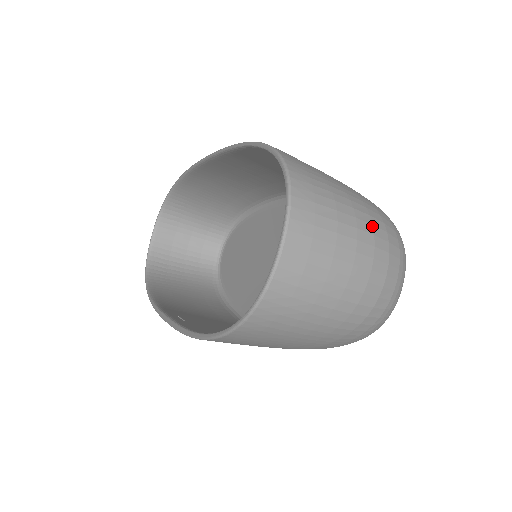
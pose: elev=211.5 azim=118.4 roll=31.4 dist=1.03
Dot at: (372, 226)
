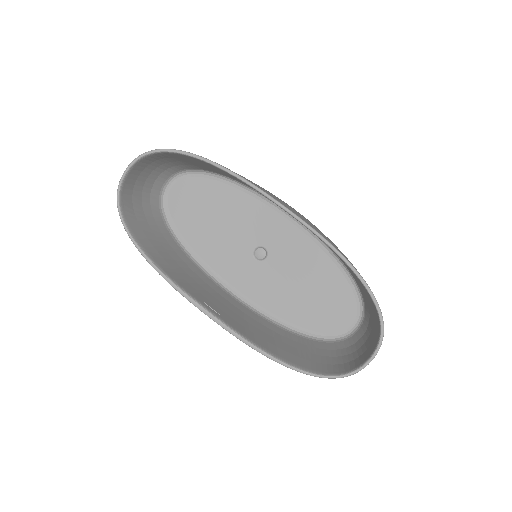
Dot at: occluded
